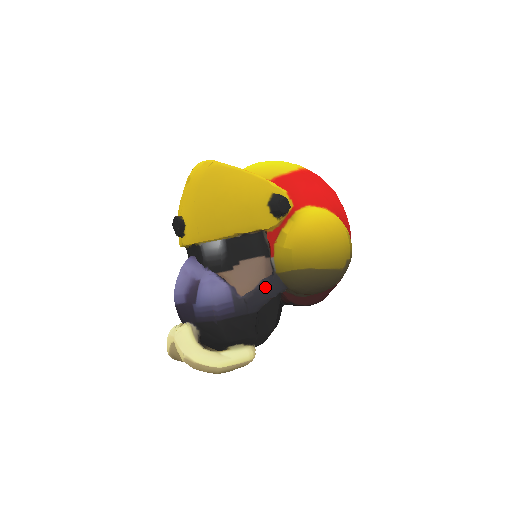
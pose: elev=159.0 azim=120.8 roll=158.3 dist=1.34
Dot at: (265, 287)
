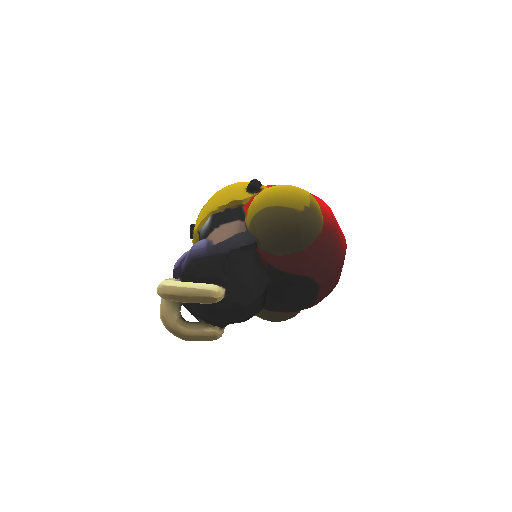
Dot at: (236, 238)
